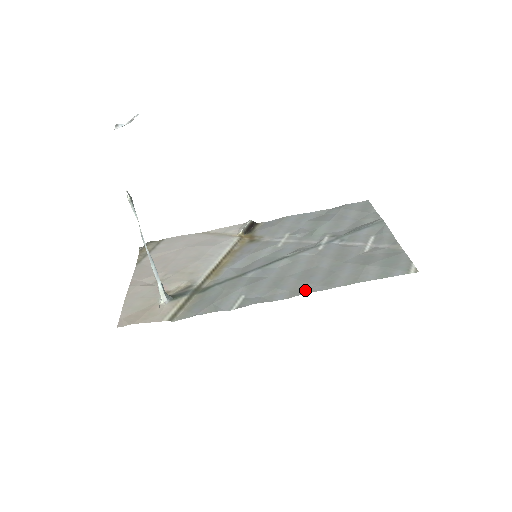
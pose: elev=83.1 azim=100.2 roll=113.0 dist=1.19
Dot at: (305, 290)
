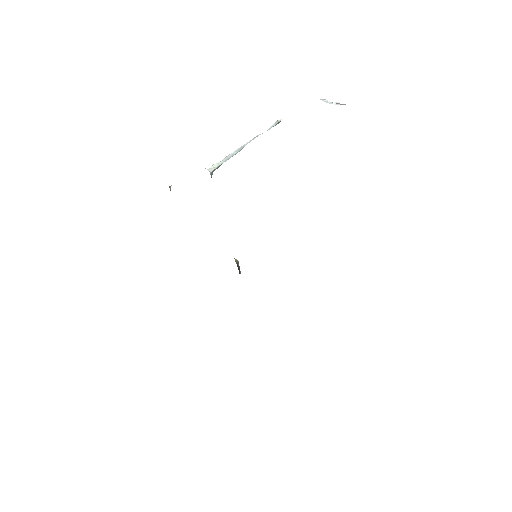
Dot at: occluded
